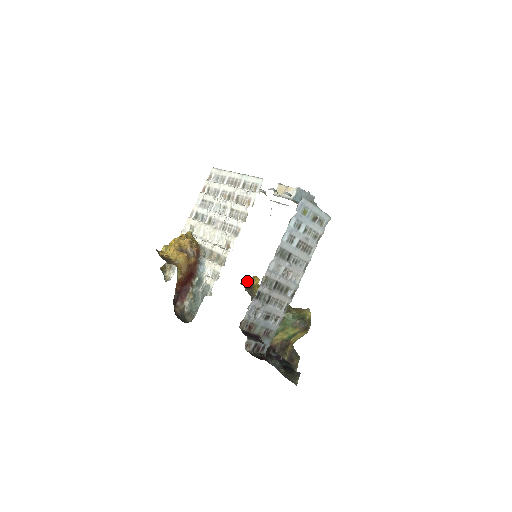
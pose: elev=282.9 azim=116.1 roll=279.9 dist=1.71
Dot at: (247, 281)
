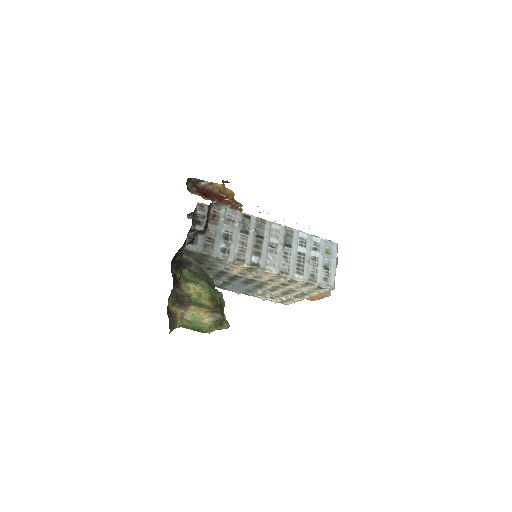
Dot at: occluded
